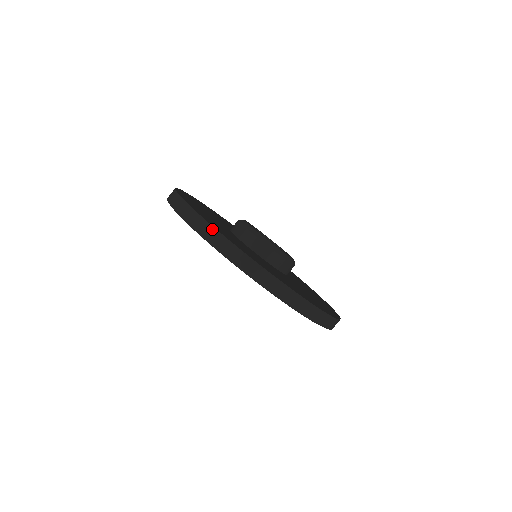
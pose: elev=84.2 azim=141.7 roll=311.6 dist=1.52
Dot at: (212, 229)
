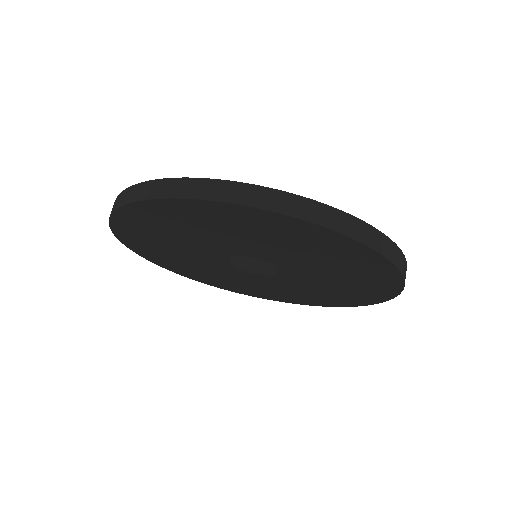
Dot at: occluded
